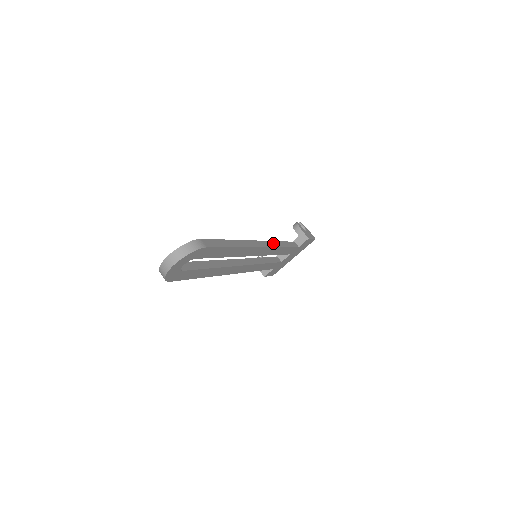
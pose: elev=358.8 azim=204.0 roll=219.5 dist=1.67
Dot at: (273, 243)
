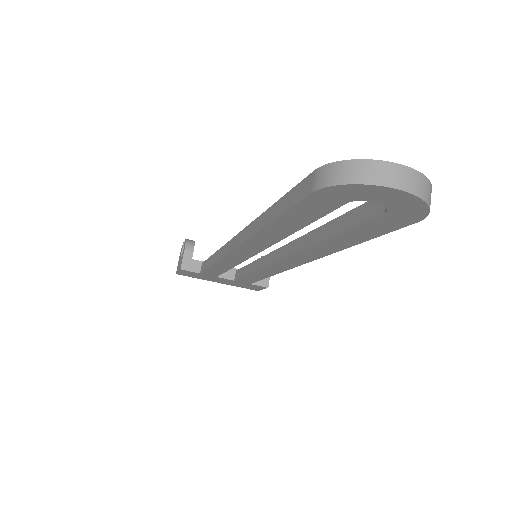
Dot at: occluded
